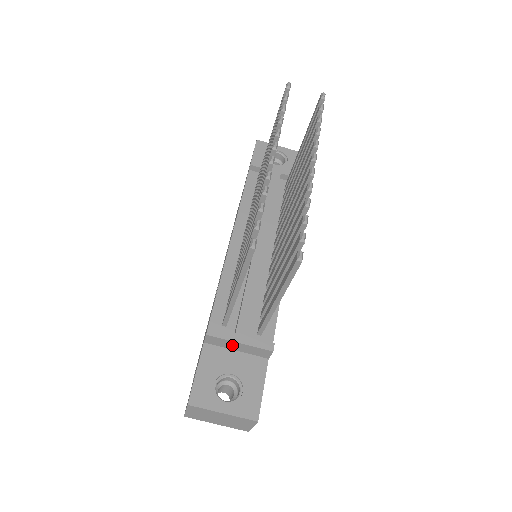
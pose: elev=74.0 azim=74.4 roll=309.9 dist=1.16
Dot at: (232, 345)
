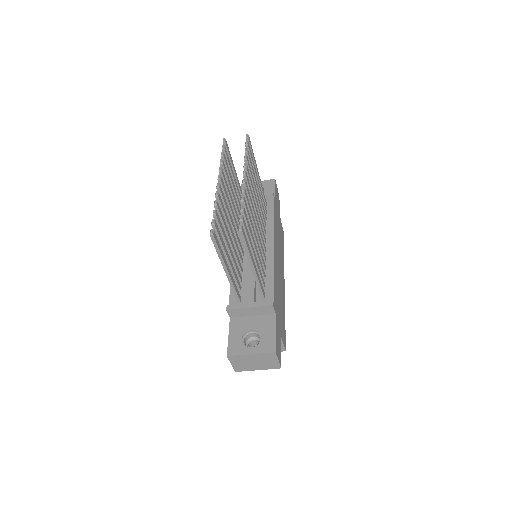
Dot at: (247, 312)
